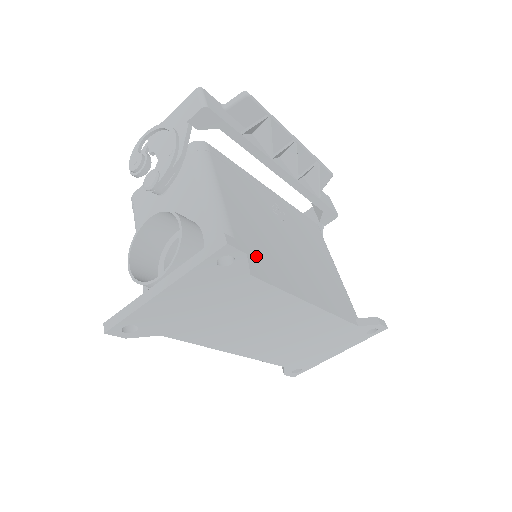
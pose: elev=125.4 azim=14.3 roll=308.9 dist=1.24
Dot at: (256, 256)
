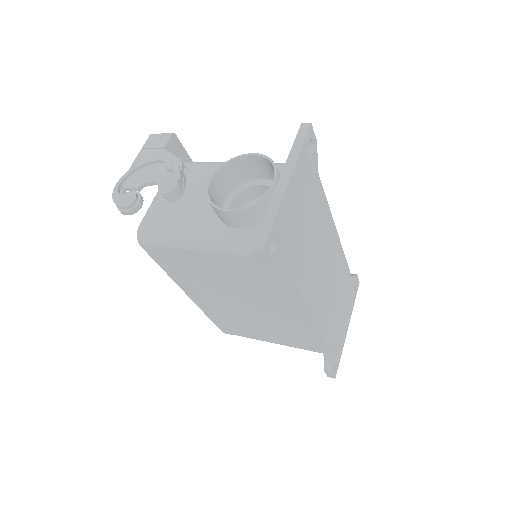
Dot at: occluded
